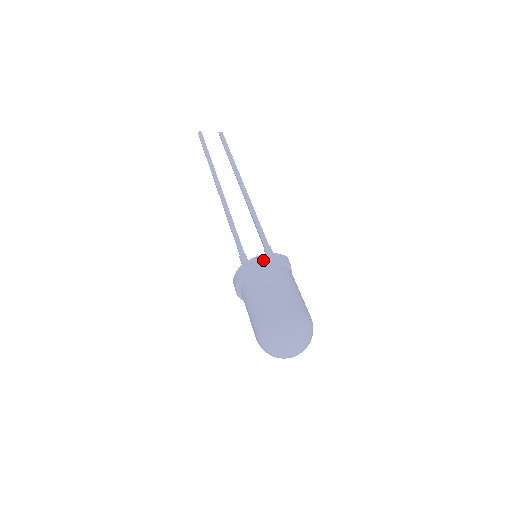
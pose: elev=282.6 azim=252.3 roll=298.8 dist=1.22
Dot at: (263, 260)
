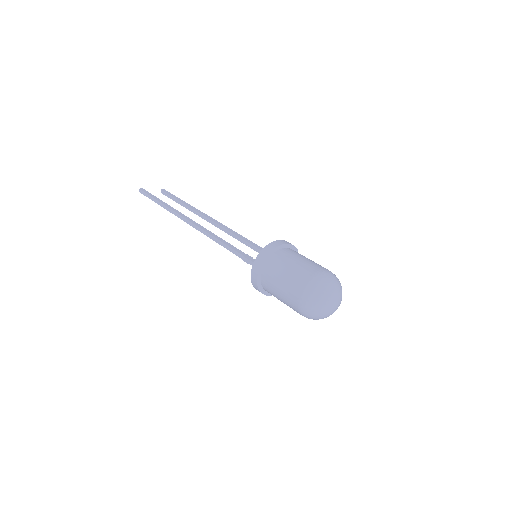
Dot at: (282, 242)
